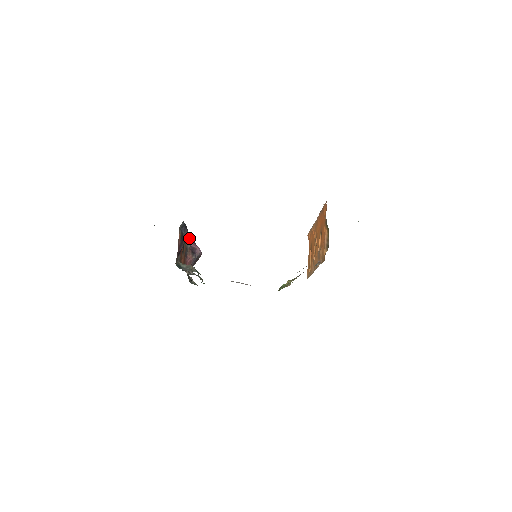
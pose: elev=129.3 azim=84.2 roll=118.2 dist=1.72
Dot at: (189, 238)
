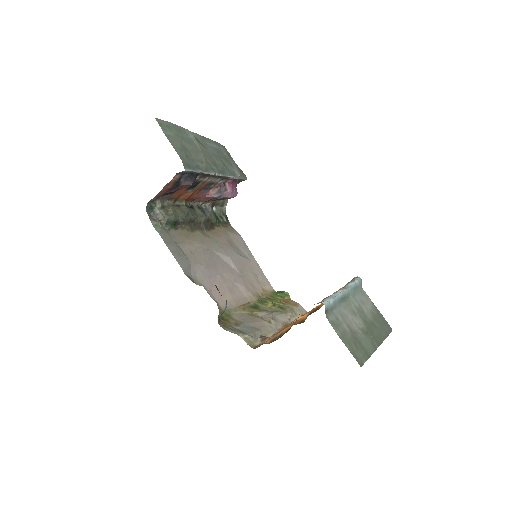
Dot at: (221, 177)
